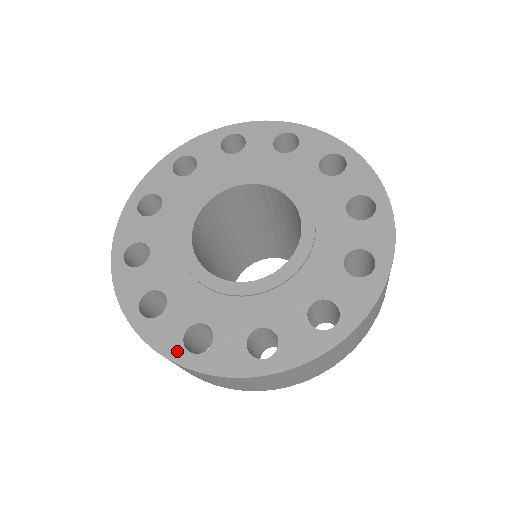
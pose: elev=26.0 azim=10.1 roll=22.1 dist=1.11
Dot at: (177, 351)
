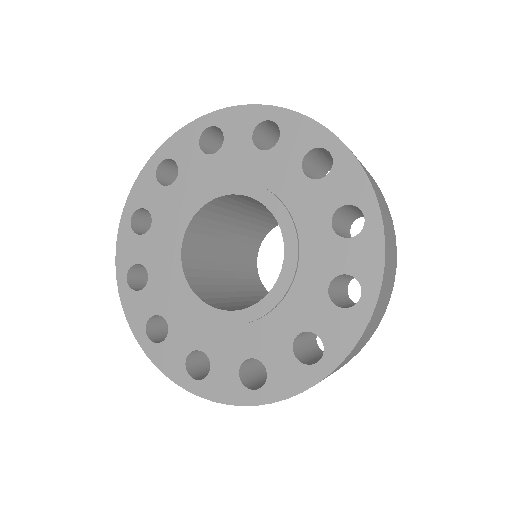
Dot at: (140, 329)
